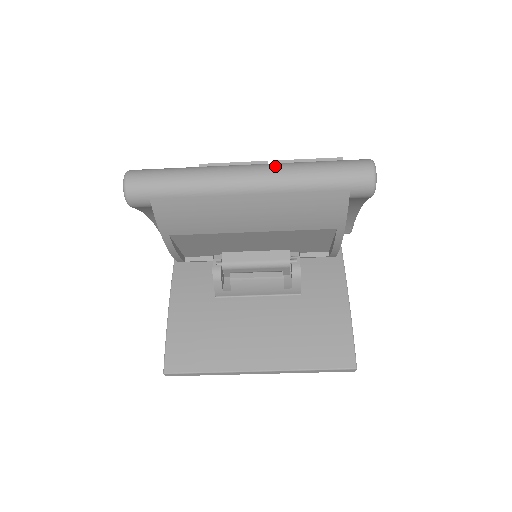
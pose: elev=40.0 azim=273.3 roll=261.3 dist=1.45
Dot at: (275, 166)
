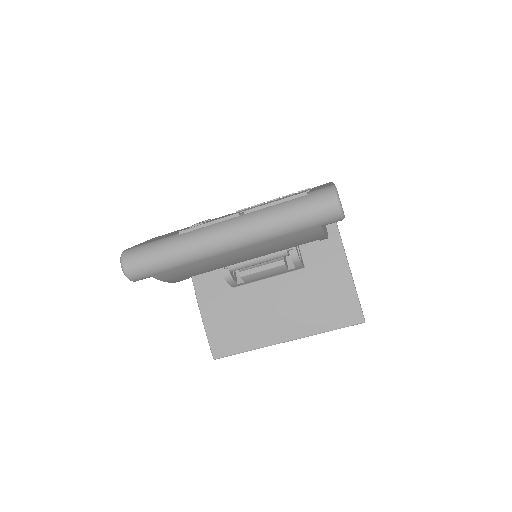
Dot at: (246, 222)
